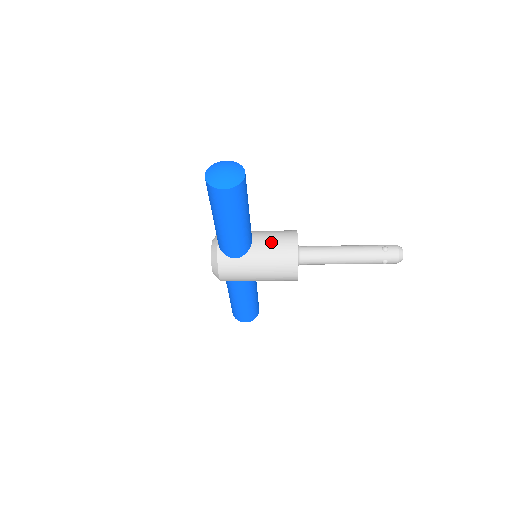
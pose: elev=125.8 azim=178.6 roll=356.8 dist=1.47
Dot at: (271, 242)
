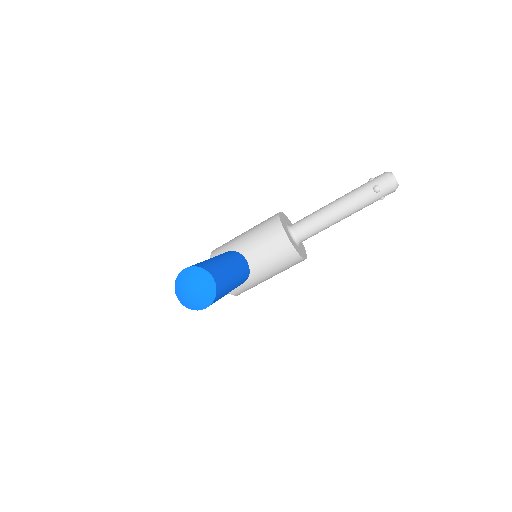
Dot at: (265, 254)
